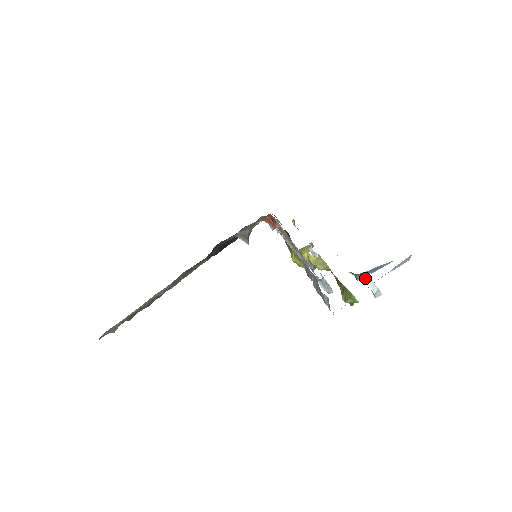
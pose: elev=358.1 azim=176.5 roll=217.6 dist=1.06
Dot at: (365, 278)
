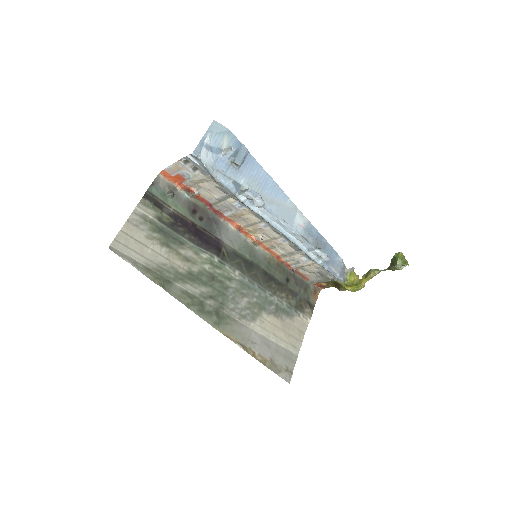
Dot at: (223, 151)
